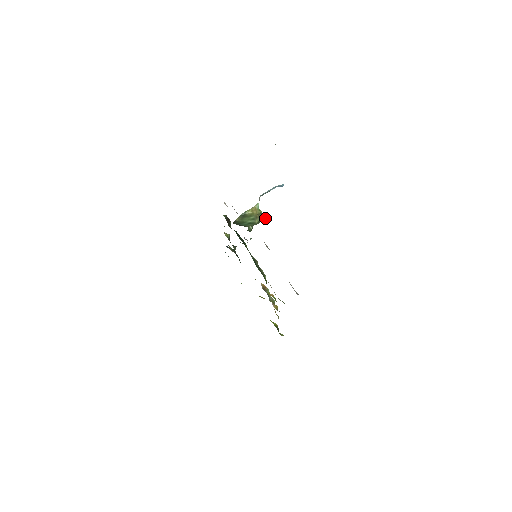
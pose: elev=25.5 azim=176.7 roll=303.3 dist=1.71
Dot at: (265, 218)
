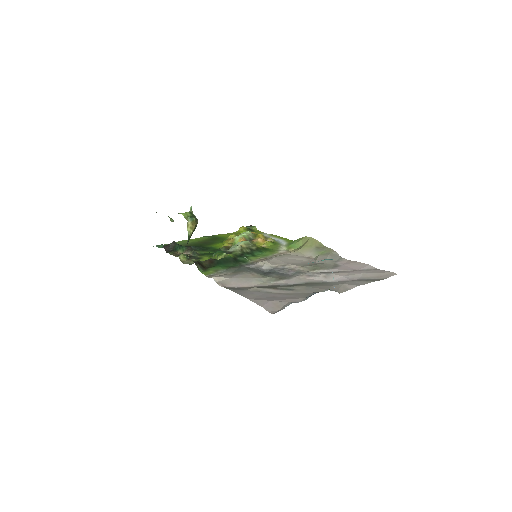
Dot at: (191, 210)
